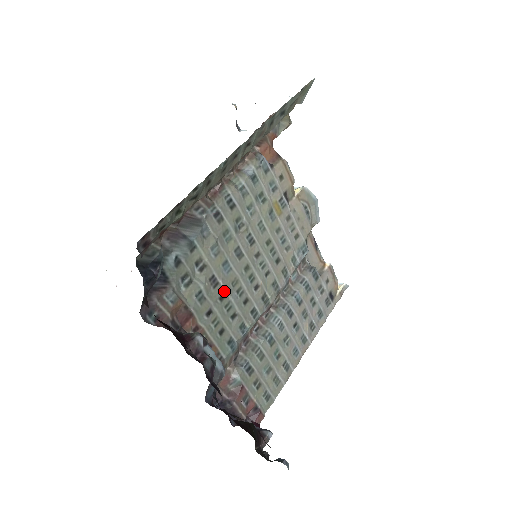
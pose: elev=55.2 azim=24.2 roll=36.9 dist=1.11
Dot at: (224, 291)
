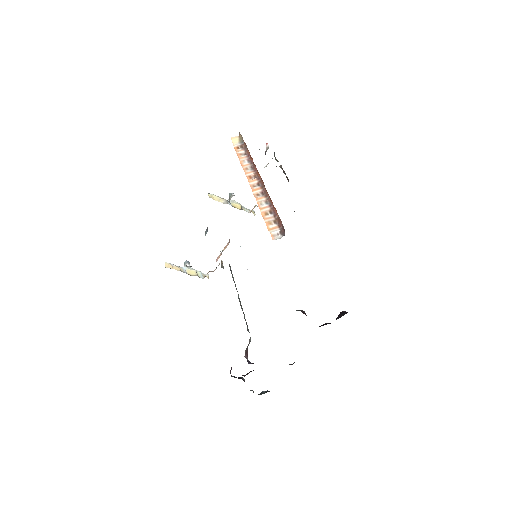
Dot at: occluded
